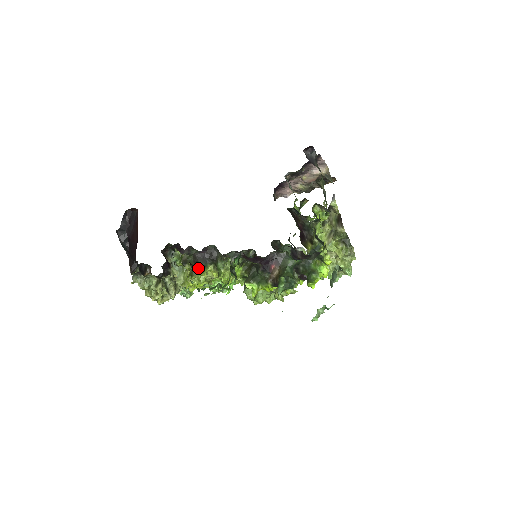
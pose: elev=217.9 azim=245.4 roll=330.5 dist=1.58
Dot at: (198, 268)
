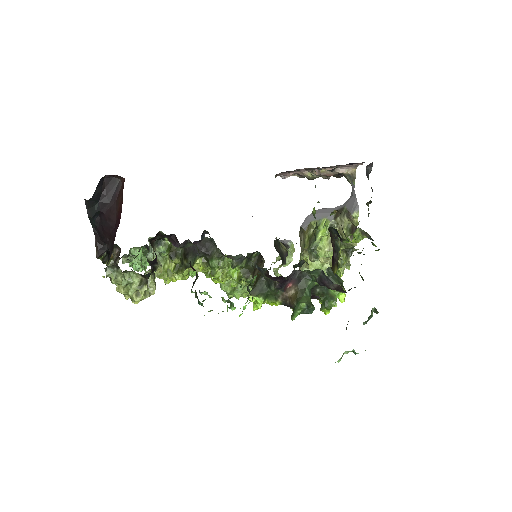
Dot at: (187, 262)
